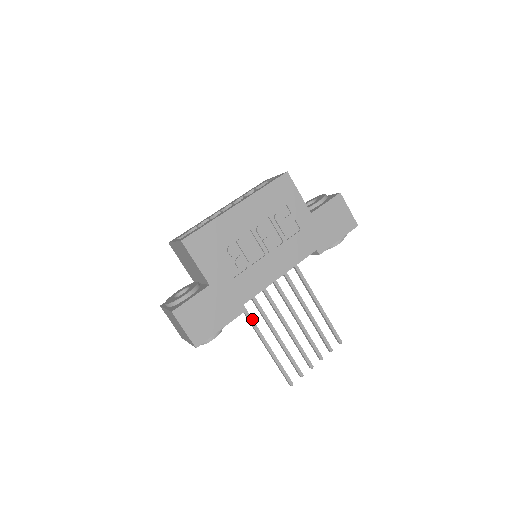
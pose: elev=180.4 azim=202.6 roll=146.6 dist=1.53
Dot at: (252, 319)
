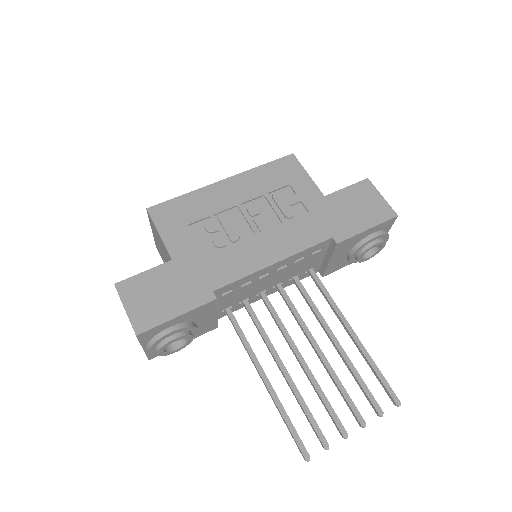
Dot at: (247, 342)
